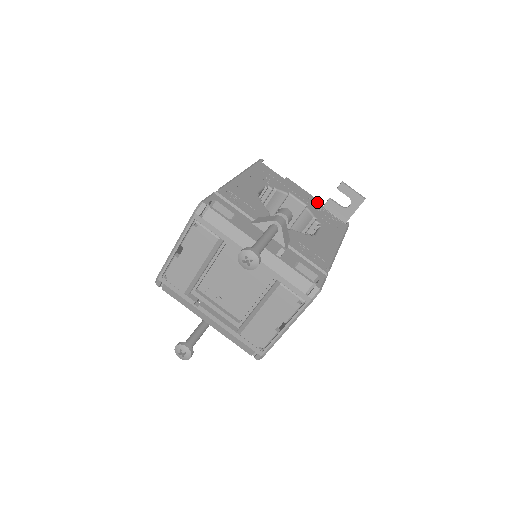
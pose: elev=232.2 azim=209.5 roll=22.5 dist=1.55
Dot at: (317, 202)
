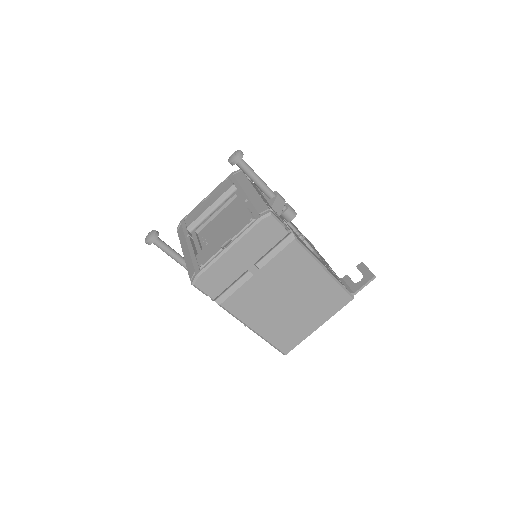
Dot at: occluded
